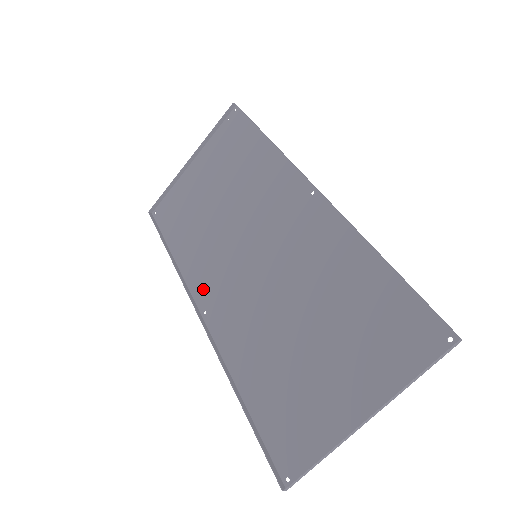
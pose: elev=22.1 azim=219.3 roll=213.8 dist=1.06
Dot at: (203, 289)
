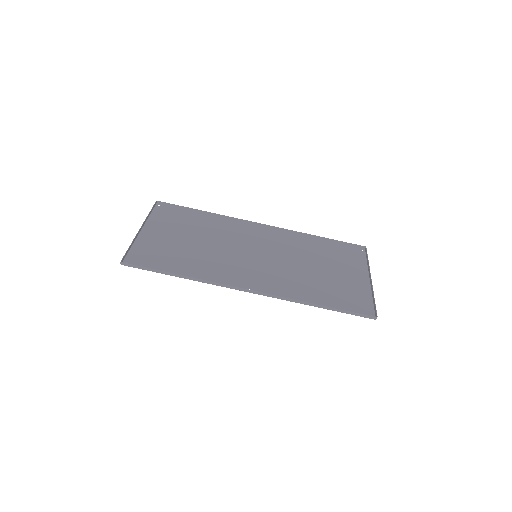
Dot at: (235, 281)
